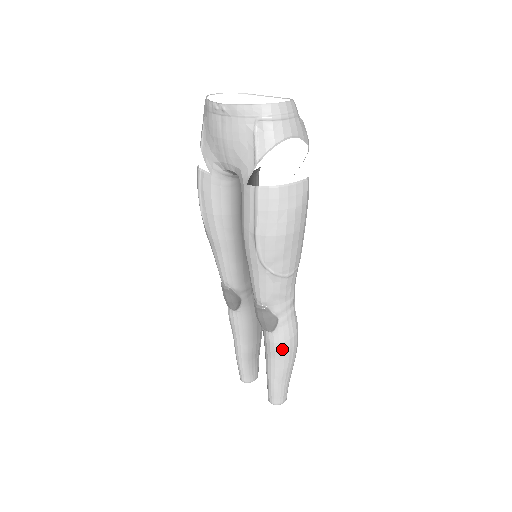
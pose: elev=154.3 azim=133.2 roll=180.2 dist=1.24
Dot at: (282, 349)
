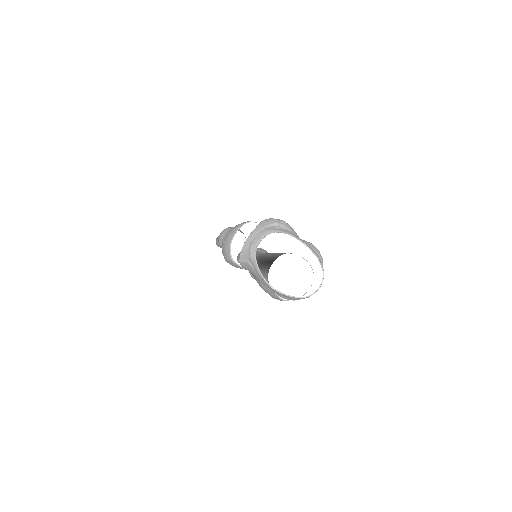
Dot at: occluded
